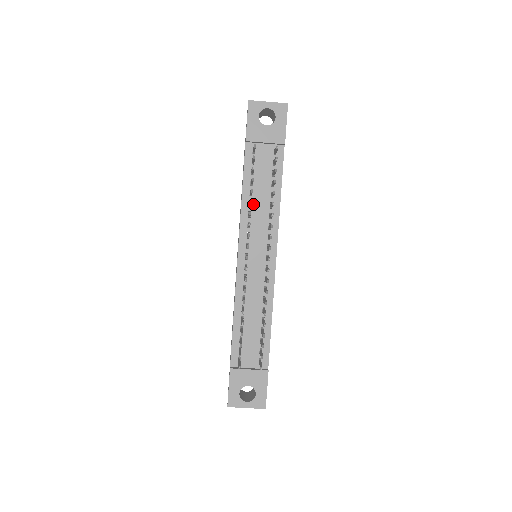
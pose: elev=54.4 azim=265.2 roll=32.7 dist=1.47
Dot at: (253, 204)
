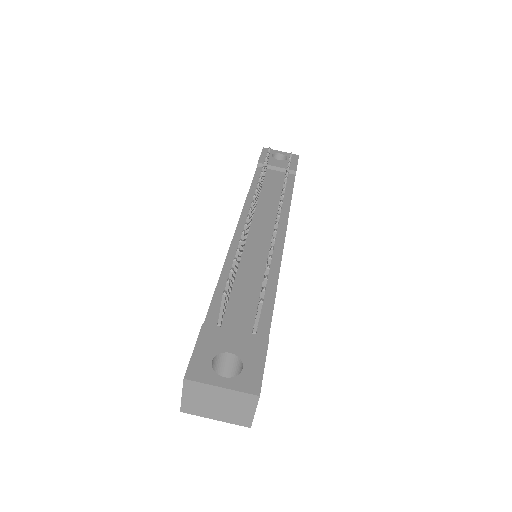
Dot at: (260, 198)
